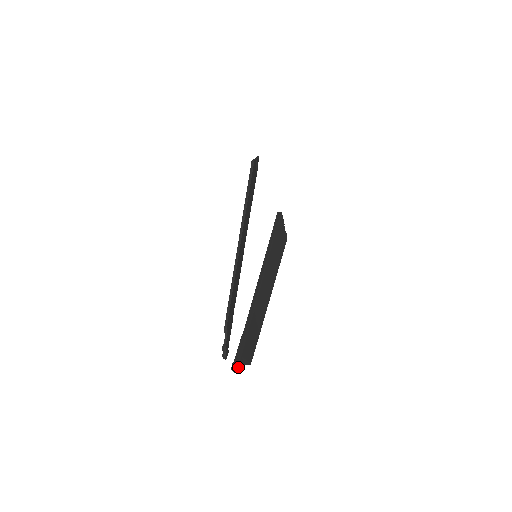
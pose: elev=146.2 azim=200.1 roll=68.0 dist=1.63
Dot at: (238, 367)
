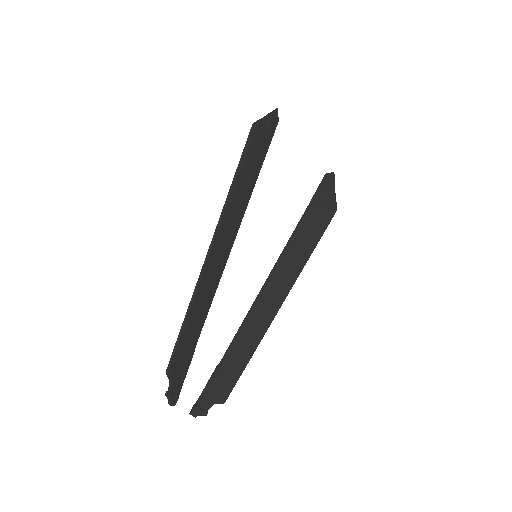
Dot at: (199, 411)
